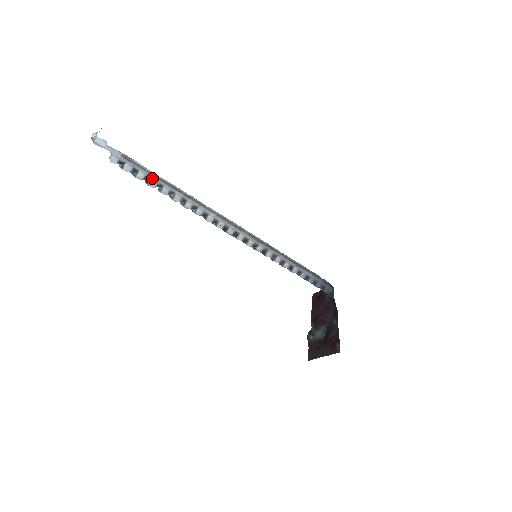
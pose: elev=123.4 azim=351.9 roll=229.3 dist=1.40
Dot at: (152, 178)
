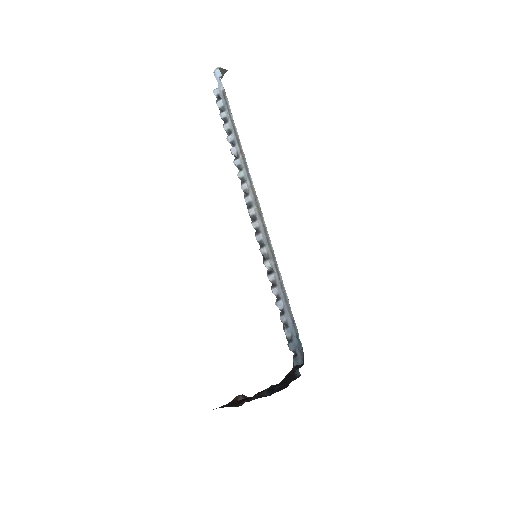
Dot at: (229, 121)
